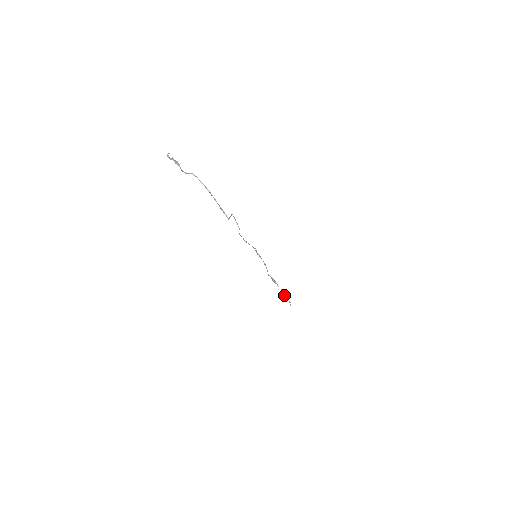
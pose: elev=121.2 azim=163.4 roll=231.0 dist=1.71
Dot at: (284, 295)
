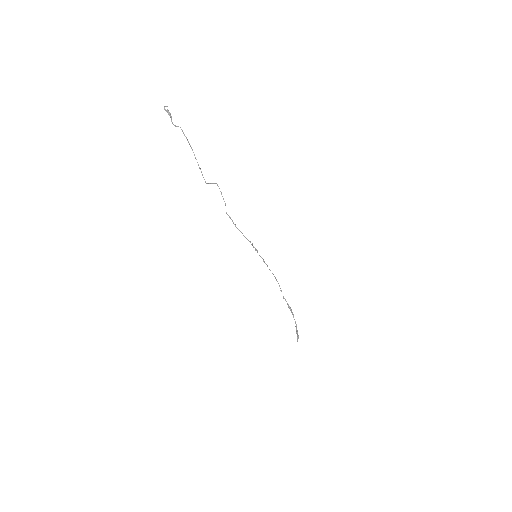
Dot at: occluded
